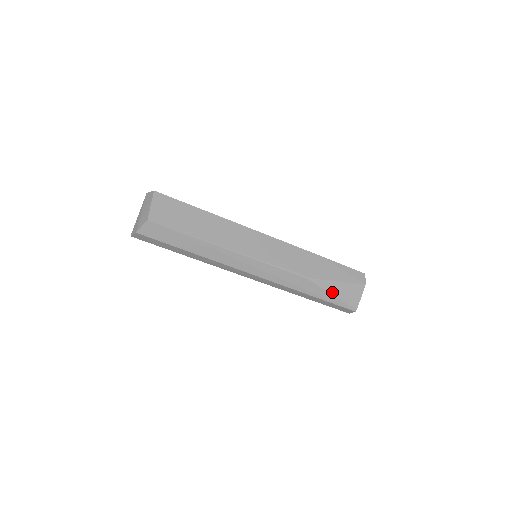
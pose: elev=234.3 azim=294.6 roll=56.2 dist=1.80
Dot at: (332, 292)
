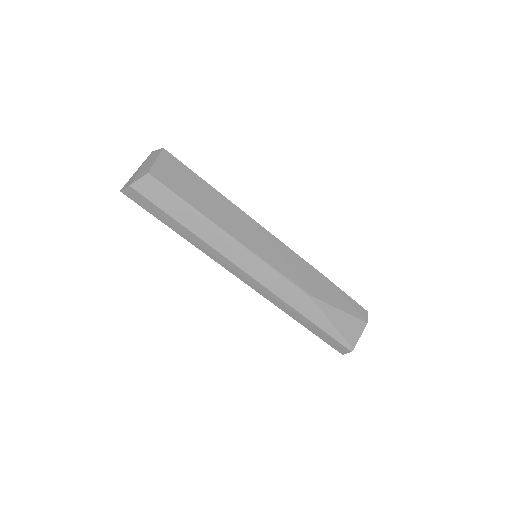
Dot at: (331, 320)
